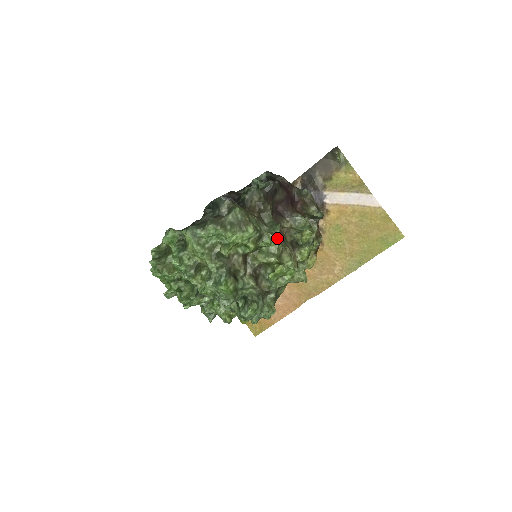
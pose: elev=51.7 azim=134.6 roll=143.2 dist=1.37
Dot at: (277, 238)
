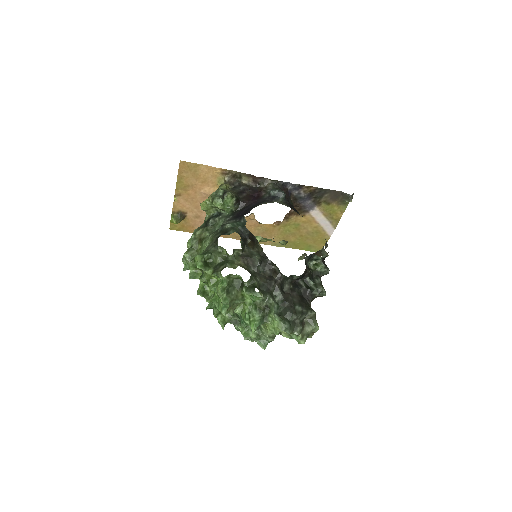
Dot at: occluded
